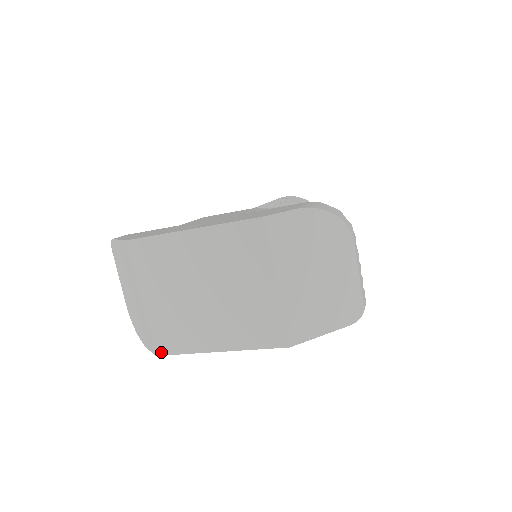
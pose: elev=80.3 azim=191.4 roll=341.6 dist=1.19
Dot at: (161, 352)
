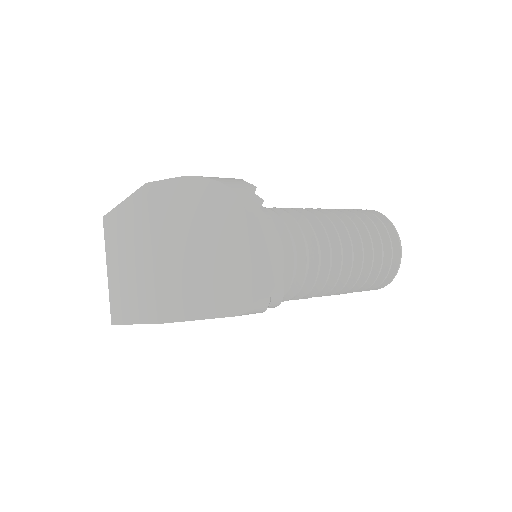
Dot at: (113, 321)
